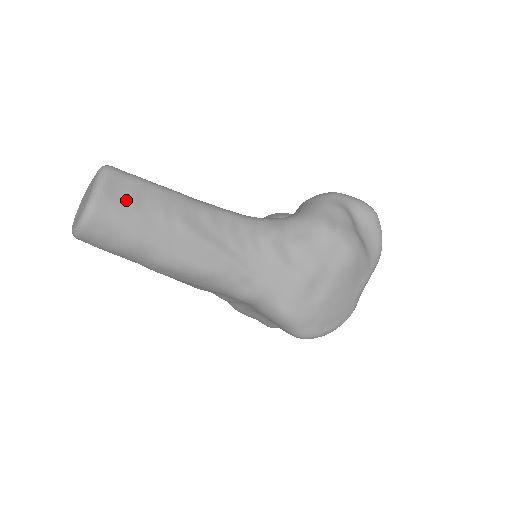
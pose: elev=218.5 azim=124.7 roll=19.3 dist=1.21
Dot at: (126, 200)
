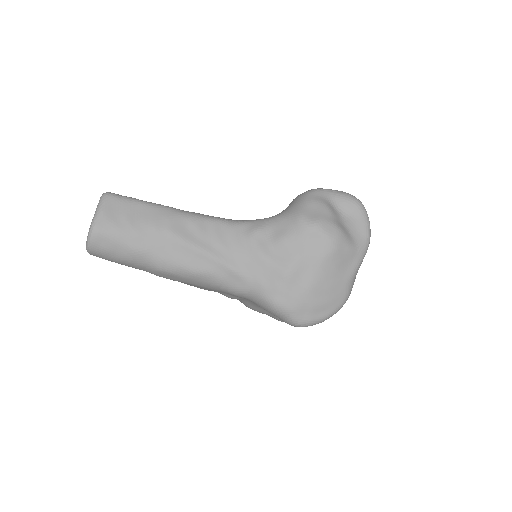
Dot at: (122, 218)
